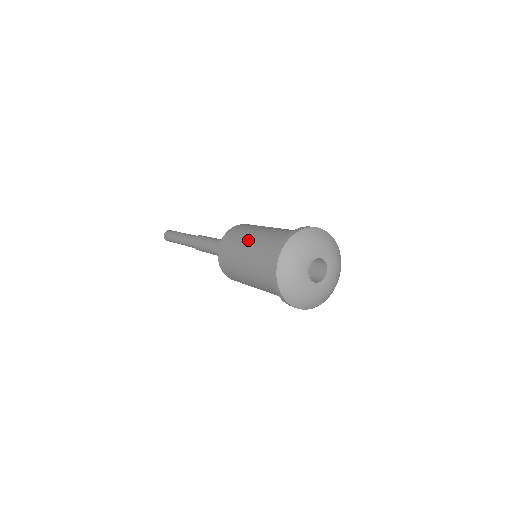
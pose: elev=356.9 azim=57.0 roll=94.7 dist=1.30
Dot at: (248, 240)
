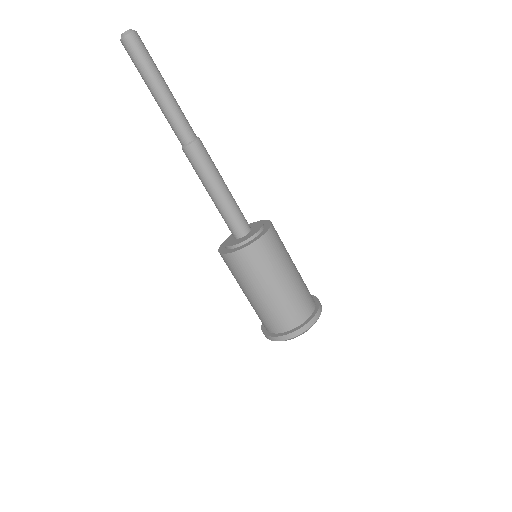
Dot at: (256, 292)
